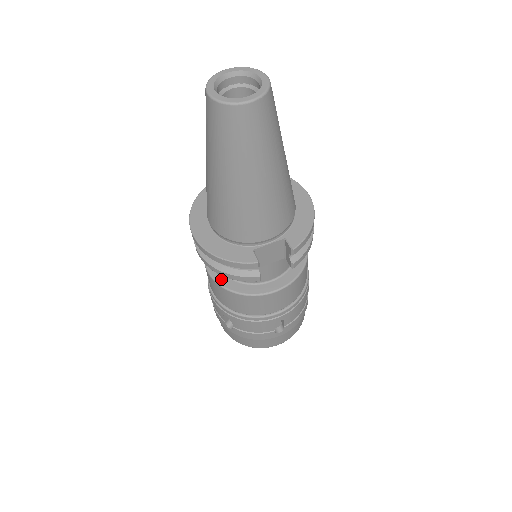
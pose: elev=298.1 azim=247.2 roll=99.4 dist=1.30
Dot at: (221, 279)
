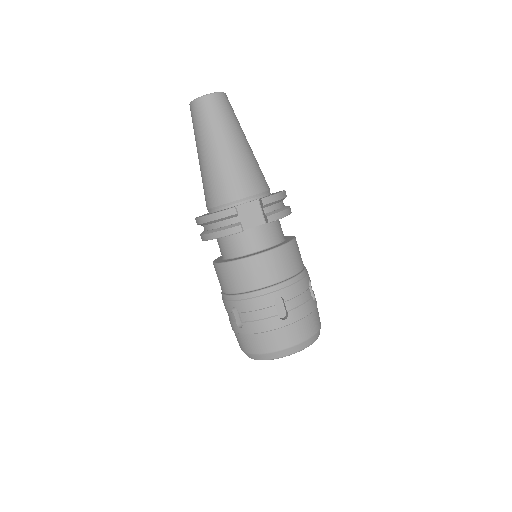
Dot at: (222, 261)
